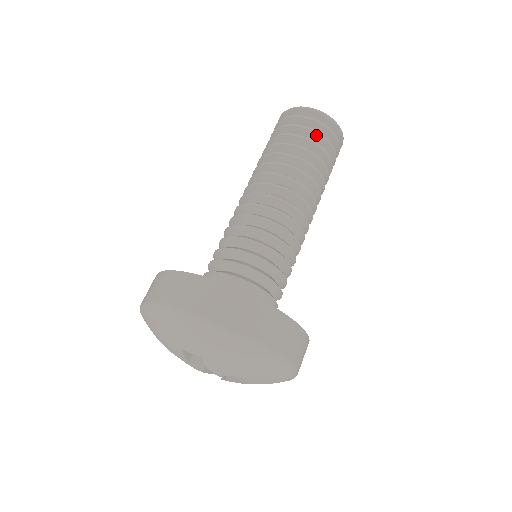
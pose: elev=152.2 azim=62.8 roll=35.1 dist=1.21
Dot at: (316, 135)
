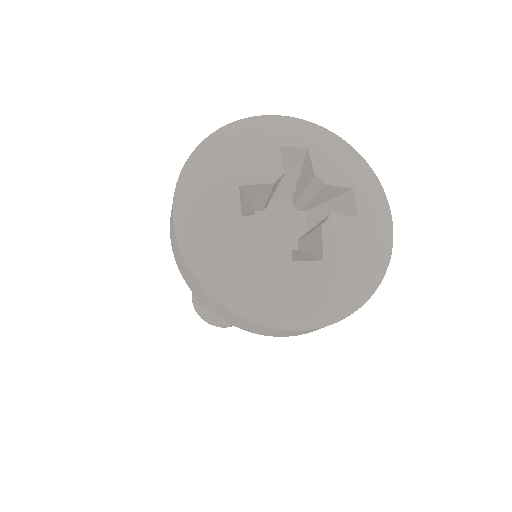
Dot at: occluded
